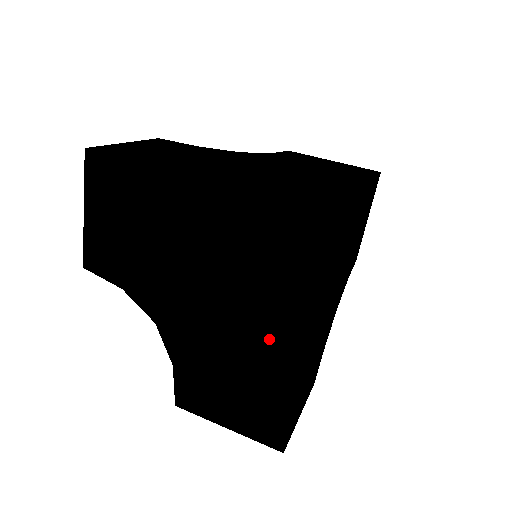
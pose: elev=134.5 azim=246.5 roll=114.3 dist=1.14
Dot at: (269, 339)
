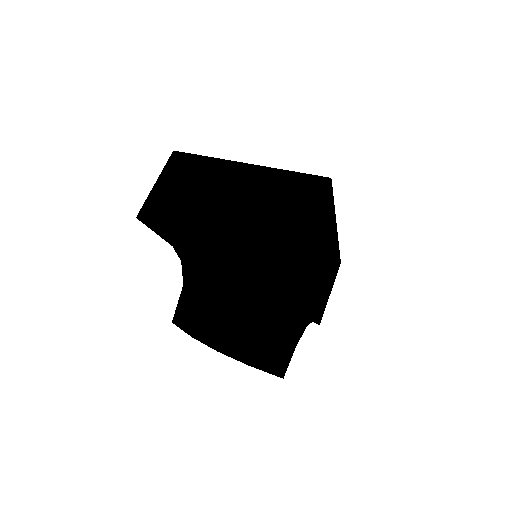
Dot at: (271, 254)
